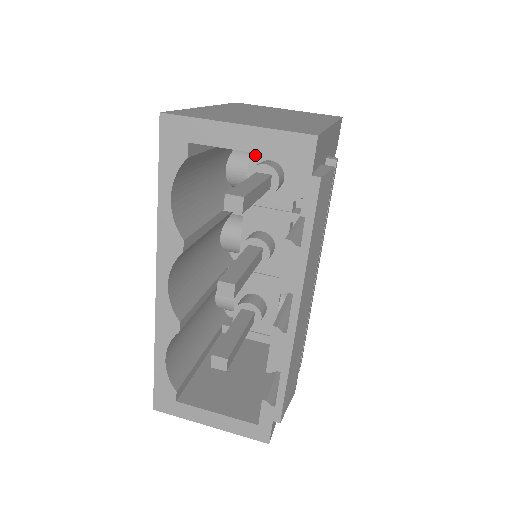
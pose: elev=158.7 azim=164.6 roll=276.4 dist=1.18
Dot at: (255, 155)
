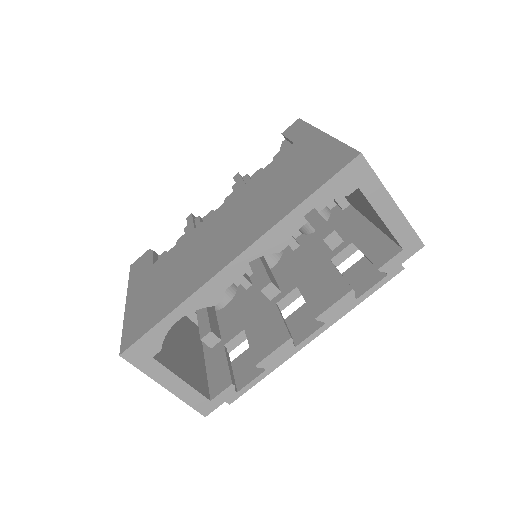
Dot at: occluded
